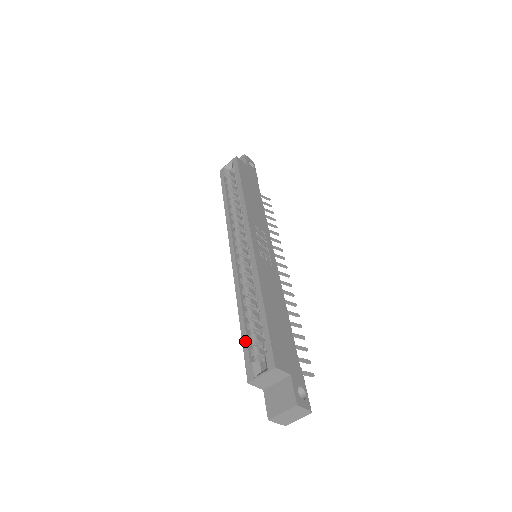
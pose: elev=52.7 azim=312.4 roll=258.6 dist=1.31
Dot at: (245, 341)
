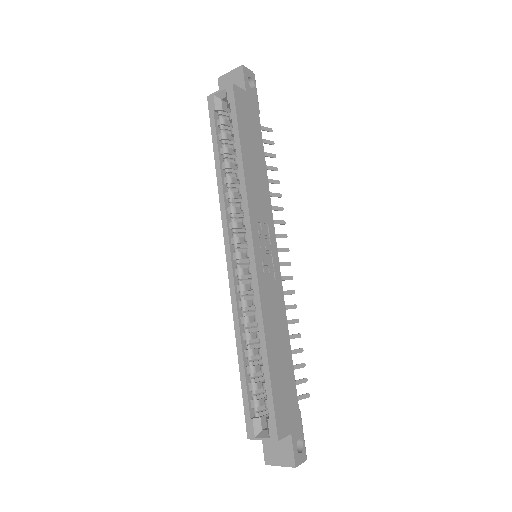
Dot at: (245, 390)
